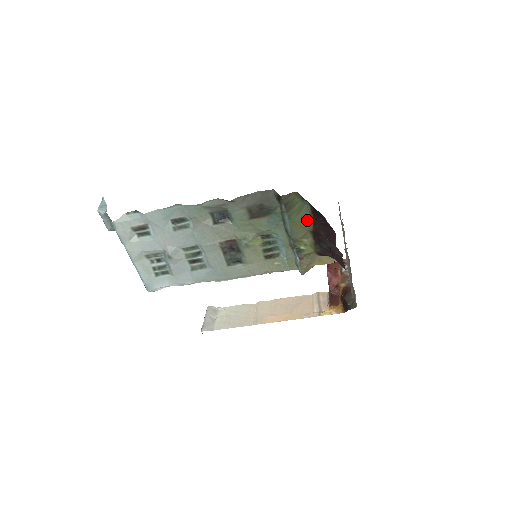
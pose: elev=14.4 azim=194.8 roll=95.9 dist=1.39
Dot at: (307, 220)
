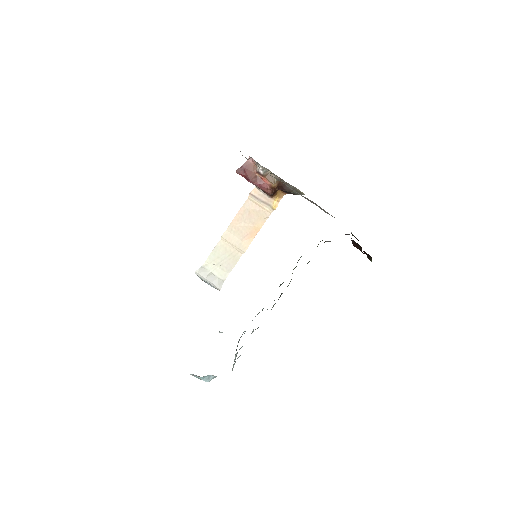
Dot at: occluded
